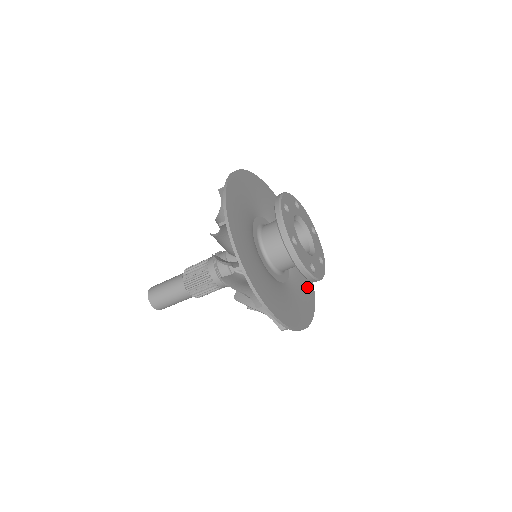
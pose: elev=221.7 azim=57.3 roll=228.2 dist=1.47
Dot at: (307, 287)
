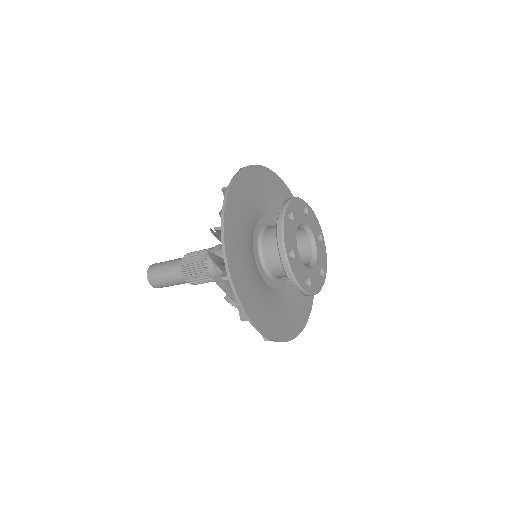
Dot at: occluded
